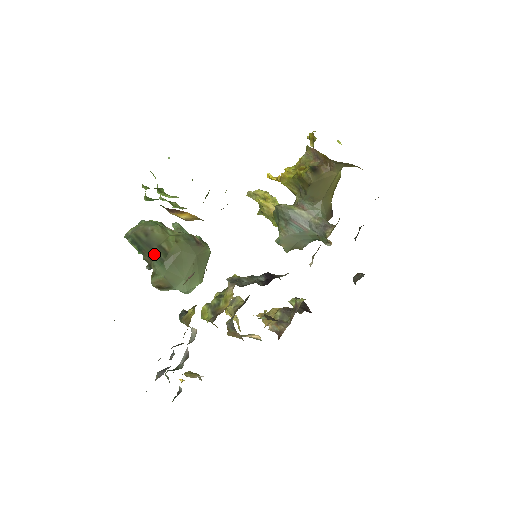
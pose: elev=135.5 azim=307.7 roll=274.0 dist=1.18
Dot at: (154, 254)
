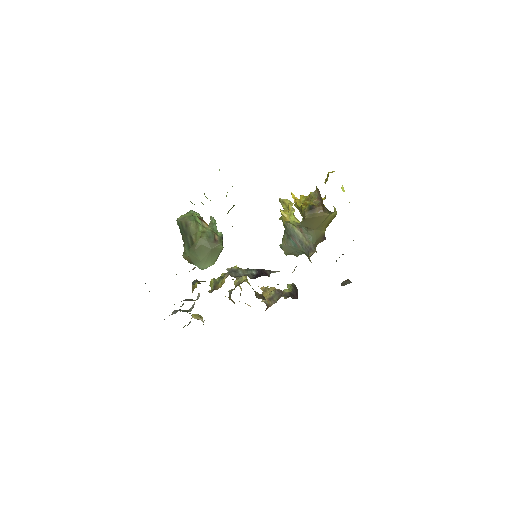
Dot at: (187, 240)
